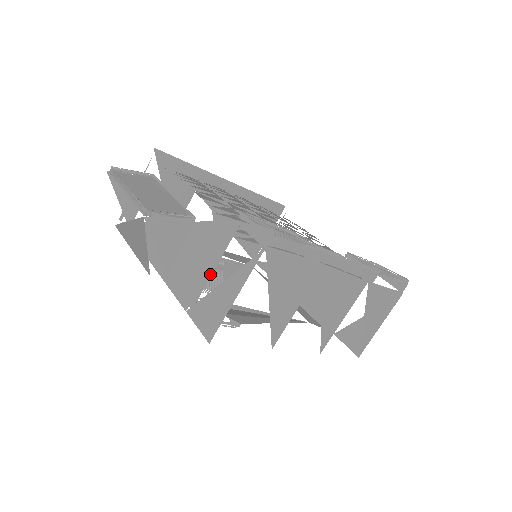
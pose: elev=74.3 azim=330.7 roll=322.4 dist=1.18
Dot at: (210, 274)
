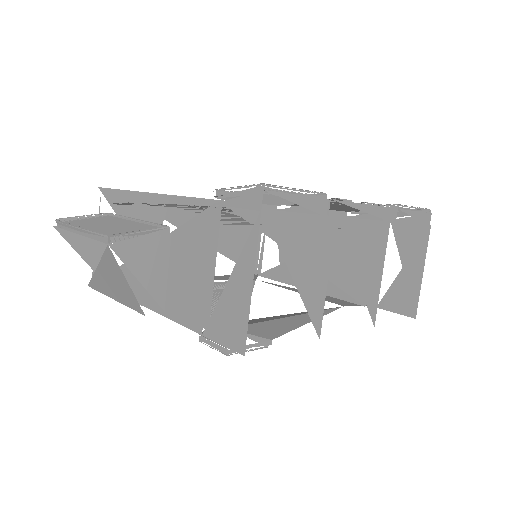
Dot at: (212, 281)
